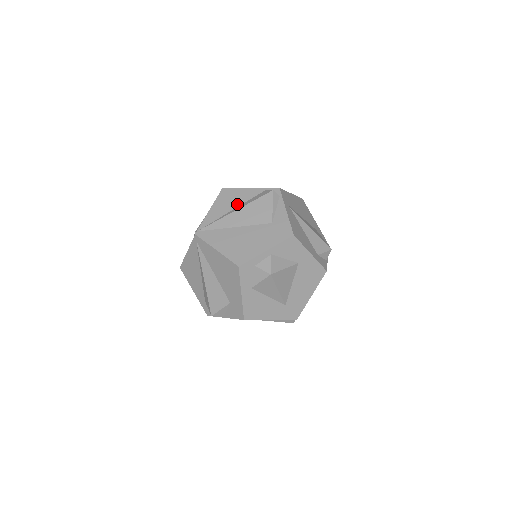
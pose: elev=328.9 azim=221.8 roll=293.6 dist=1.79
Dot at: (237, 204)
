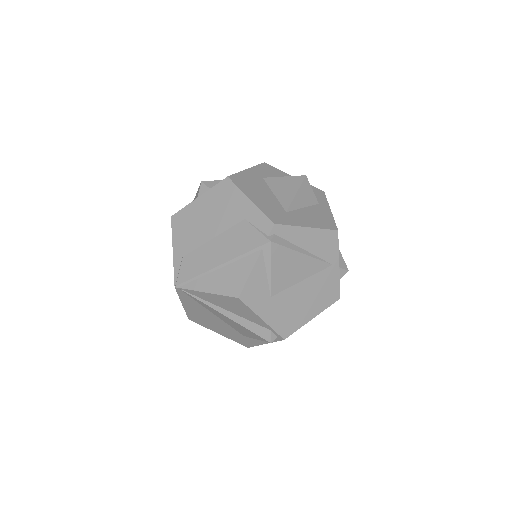
Dot at: (235, 313)
